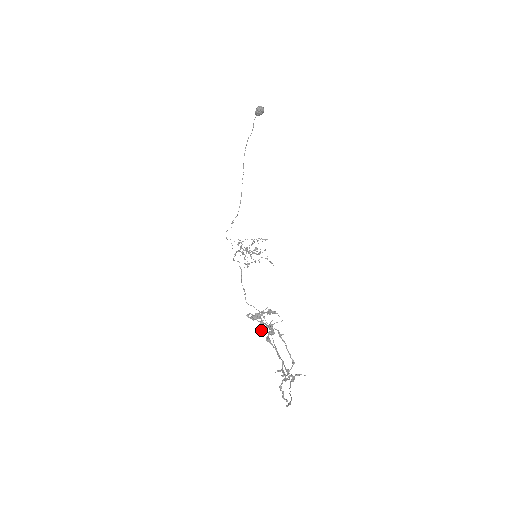
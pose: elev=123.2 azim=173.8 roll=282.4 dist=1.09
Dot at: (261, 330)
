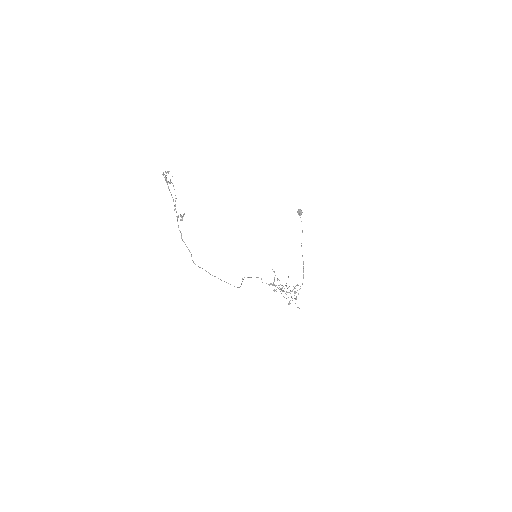
Dot at: occluded
